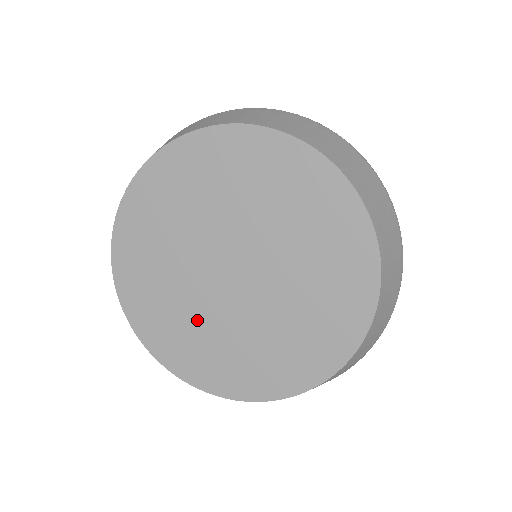
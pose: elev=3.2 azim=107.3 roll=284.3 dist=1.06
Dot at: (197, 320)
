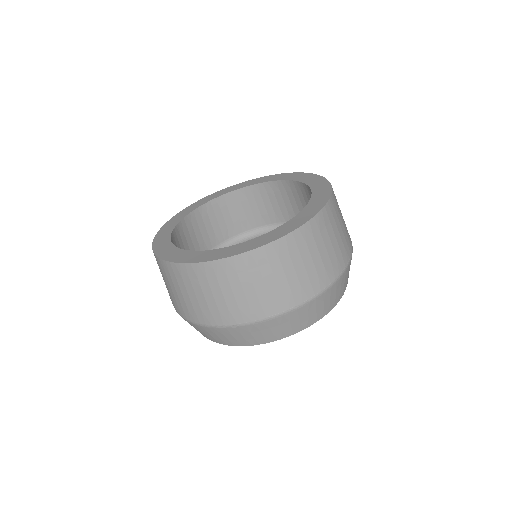
Dot at: occluded
